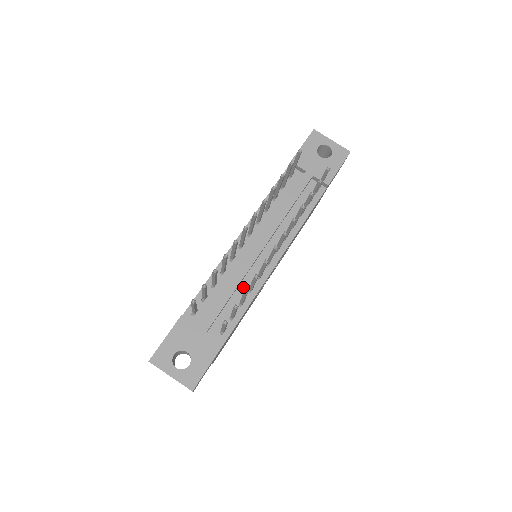
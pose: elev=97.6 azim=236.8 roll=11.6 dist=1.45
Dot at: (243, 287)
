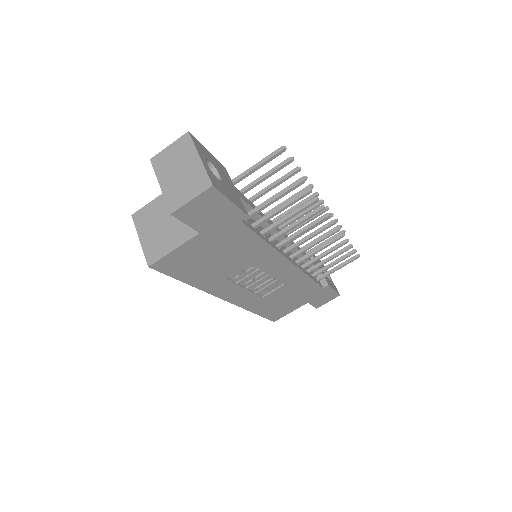
Dot at: occluded
